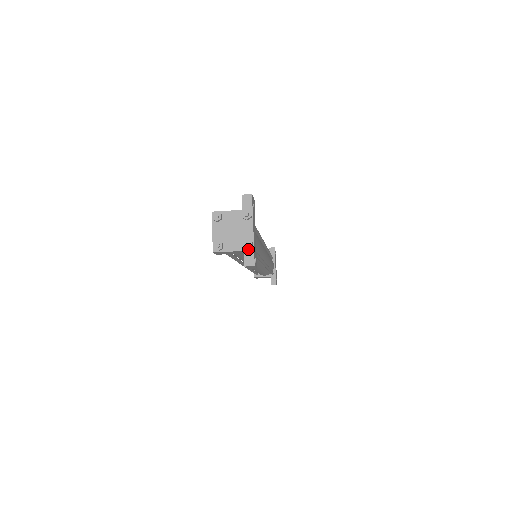
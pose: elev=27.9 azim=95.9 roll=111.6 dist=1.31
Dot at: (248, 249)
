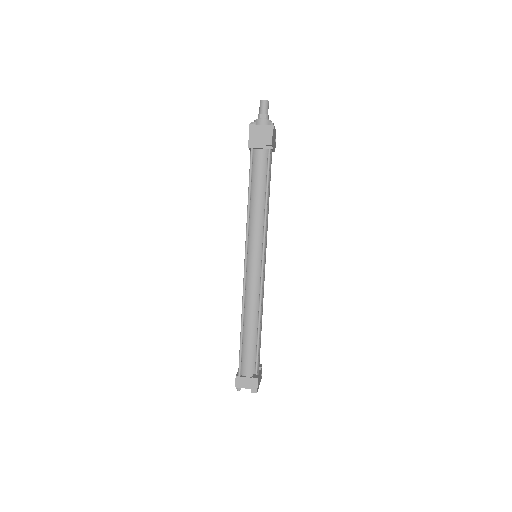
Dot at: occluded
